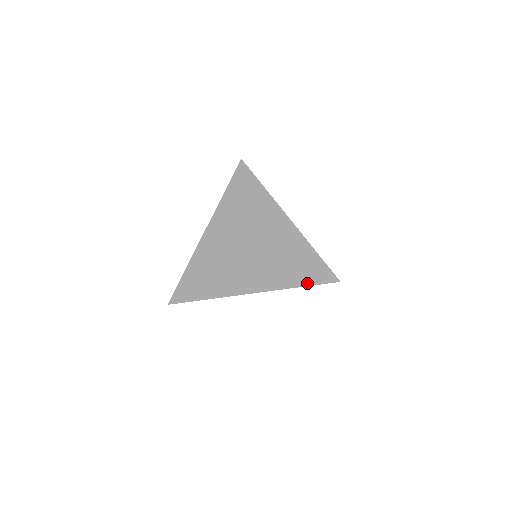
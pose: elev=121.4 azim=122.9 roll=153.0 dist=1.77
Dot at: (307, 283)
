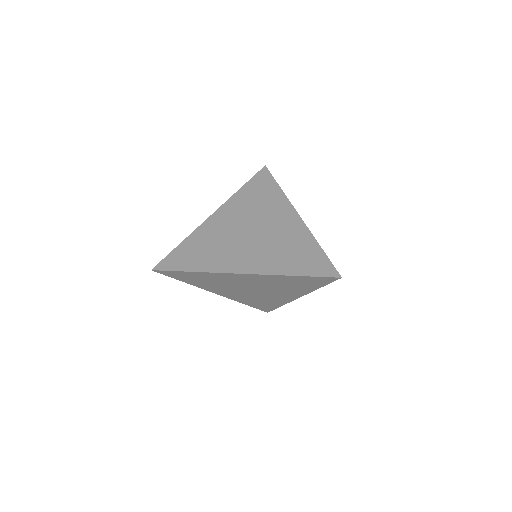
Dot at: (306, 273)
